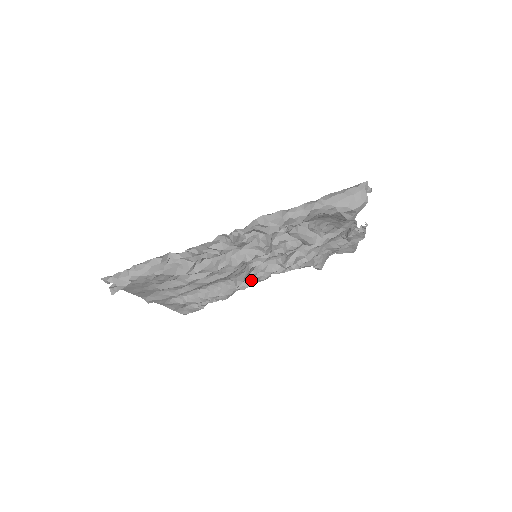
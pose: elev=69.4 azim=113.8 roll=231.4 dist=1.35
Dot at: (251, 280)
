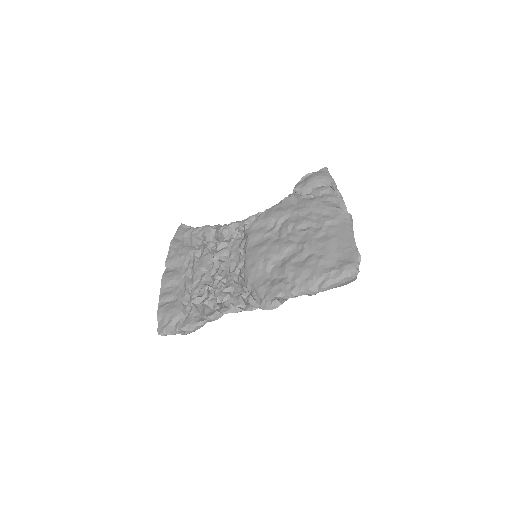
Dot at: occluded
